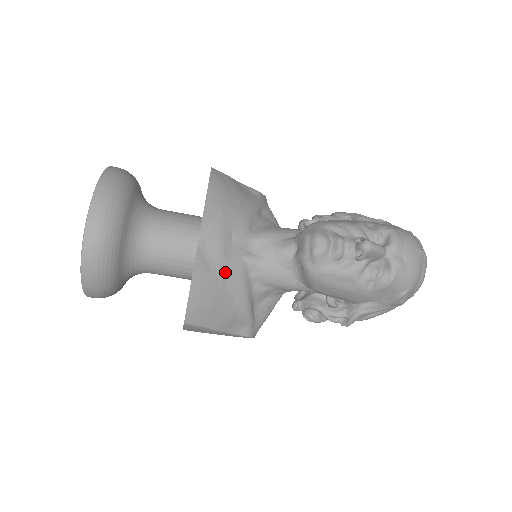
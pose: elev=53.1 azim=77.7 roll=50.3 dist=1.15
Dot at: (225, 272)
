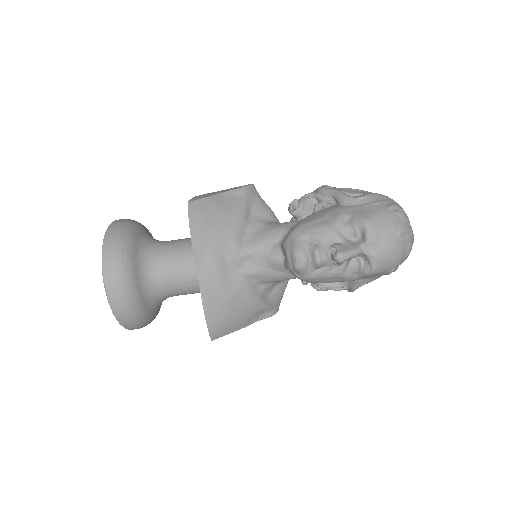
Dot at: (230, 293)
